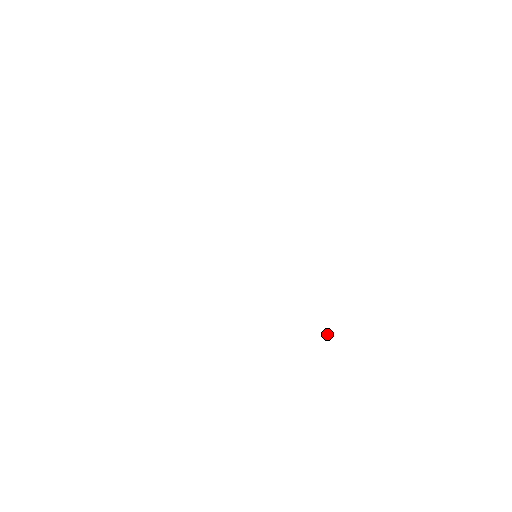
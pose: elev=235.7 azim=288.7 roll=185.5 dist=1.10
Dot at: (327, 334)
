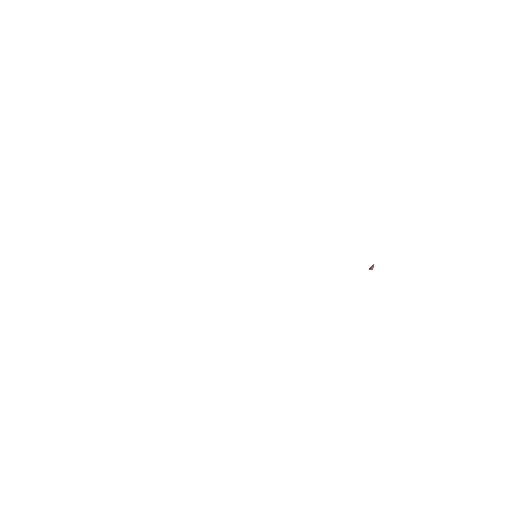
Dot at: (372, 268)
